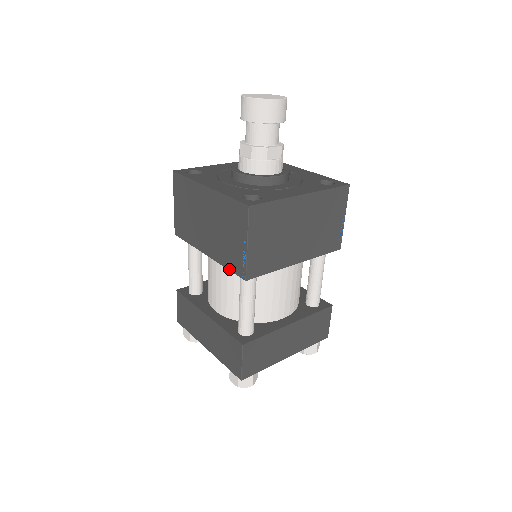
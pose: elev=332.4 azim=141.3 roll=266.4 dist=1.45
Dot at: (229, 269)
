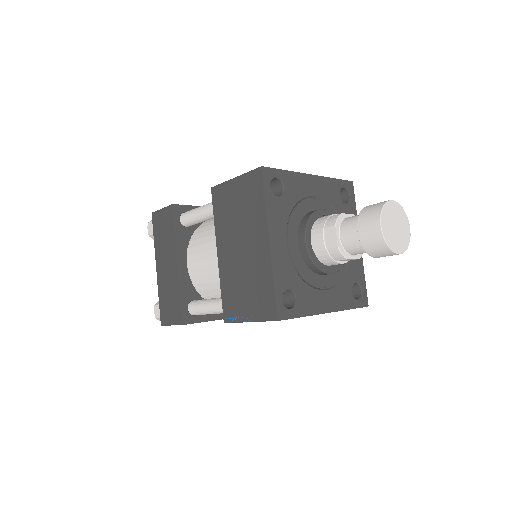
Dot at: (222, 296)
